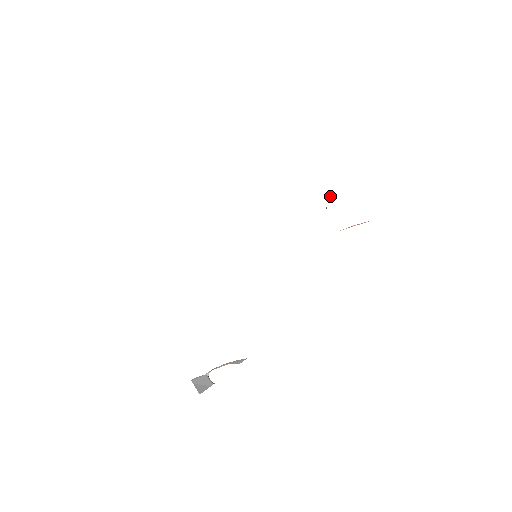
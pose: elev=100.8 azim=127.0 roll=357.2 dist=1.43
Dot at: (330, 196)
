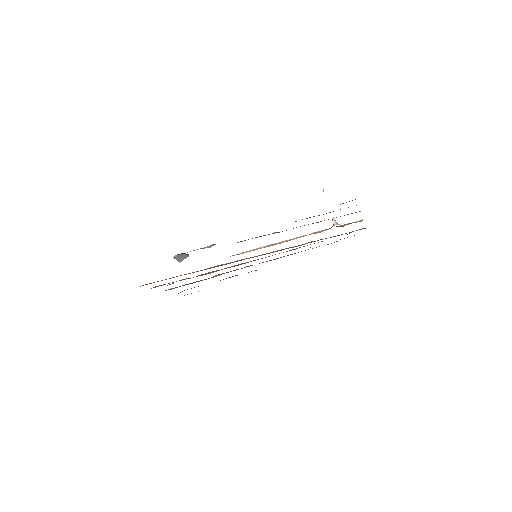
Dot at: (333, 222)
